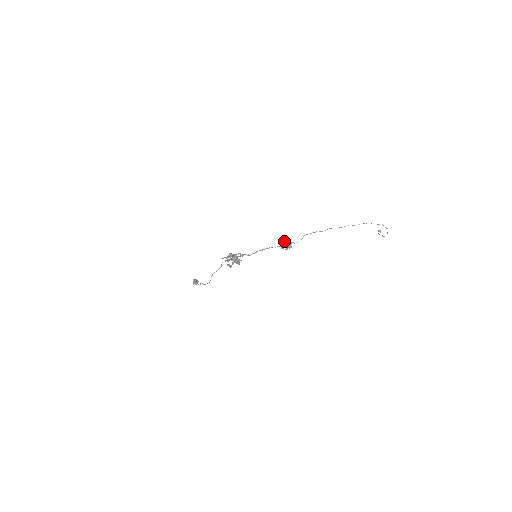
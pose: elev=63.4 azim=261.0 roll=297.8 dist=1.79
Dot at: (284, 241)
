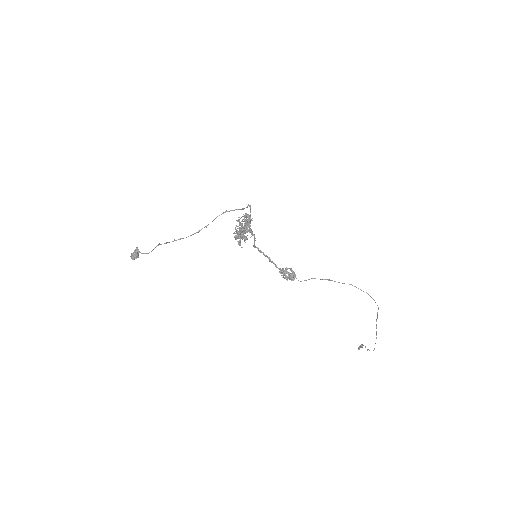
Dot at: (289, 268)
